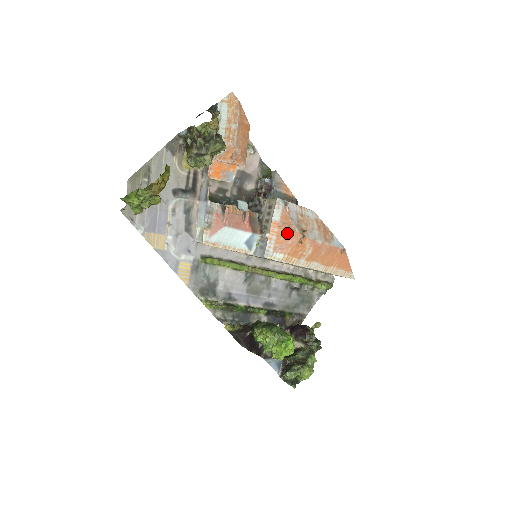
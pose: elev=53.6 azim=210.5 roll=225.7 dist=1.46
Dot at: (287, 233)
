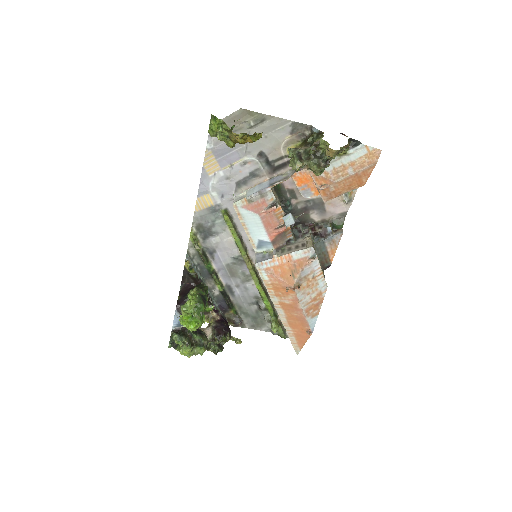
Dot at: (288, 273)
